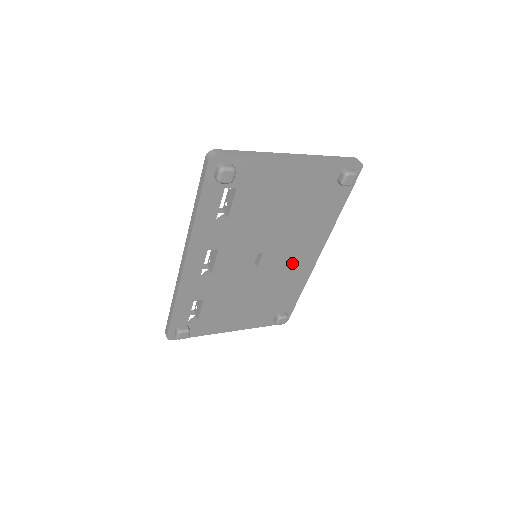
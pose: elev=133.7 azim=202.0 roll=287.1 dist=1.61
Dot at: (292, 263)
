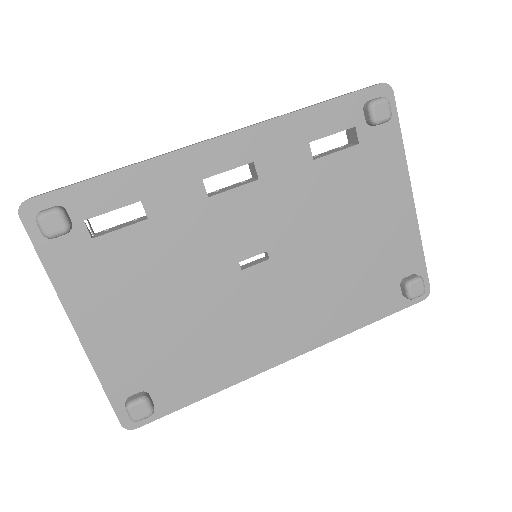
Dot at: (263, 325)
